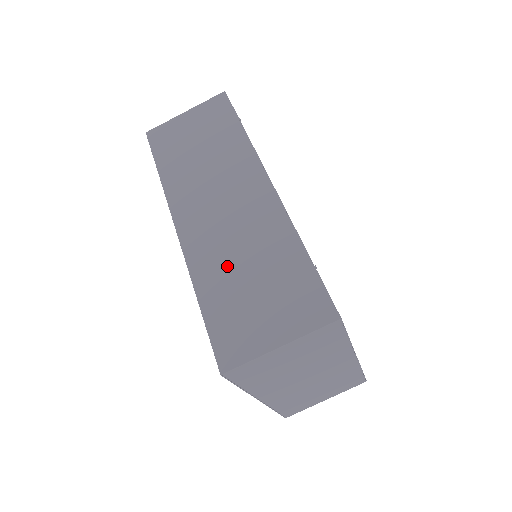
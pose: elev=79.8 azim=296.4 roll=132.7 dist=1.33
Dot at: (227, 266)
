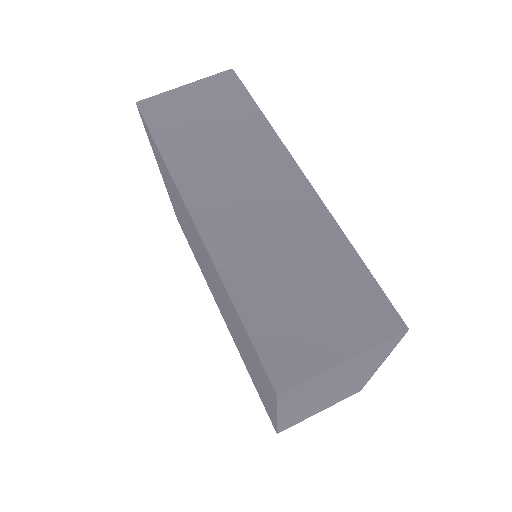
Dot at: (266, 267)
